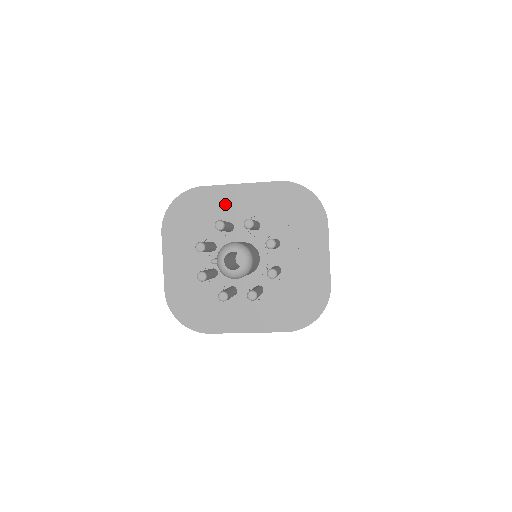
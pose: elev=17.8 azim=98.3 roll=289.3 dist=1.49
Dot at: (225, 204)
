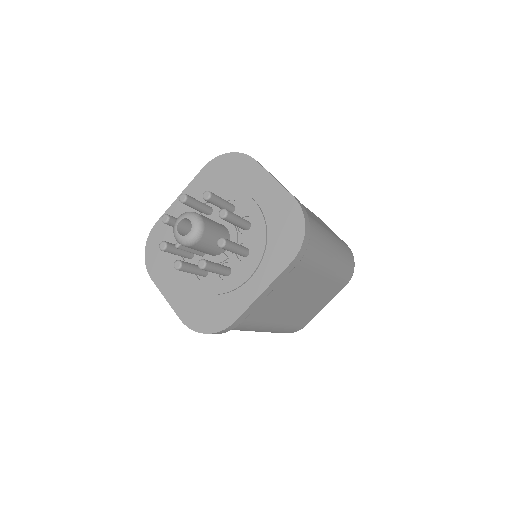
Dot at: occluded
